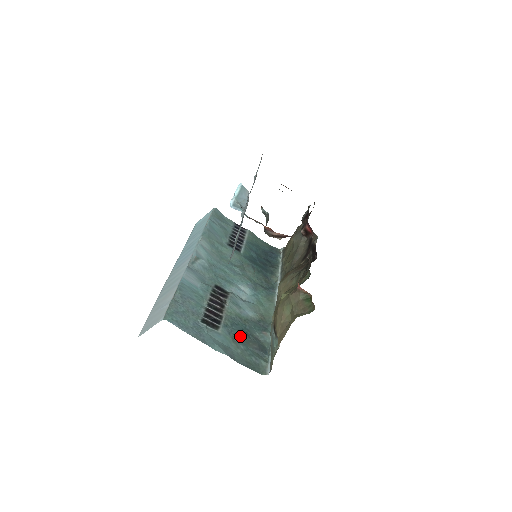
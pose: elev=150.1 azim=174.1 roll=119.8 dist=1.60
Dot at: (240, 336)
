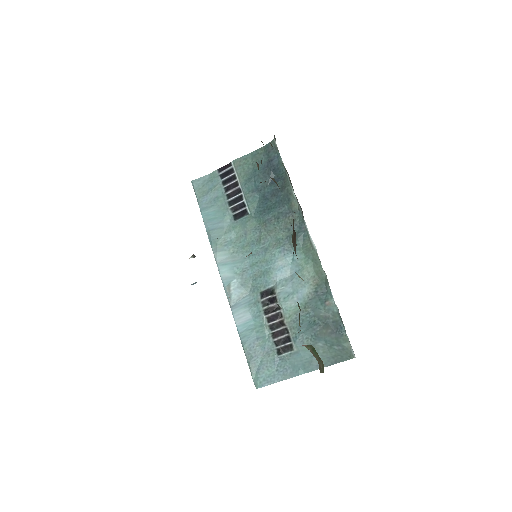
Dot at: (312, 333)
